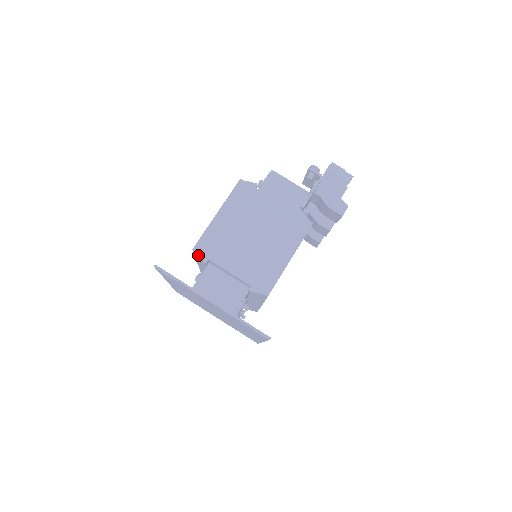
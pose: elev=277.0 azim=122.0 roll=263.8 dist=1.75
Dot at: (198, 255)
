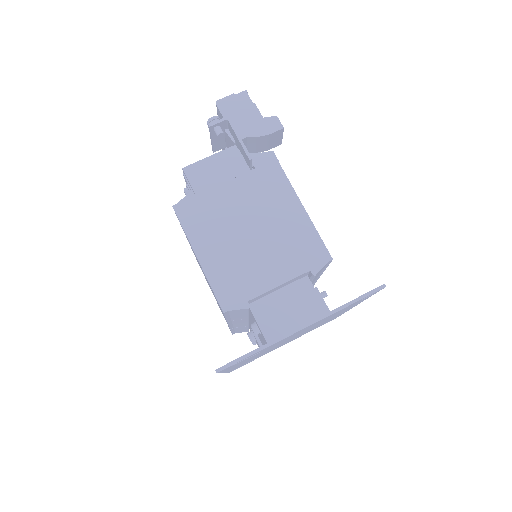
Dot at: (234, 311)
